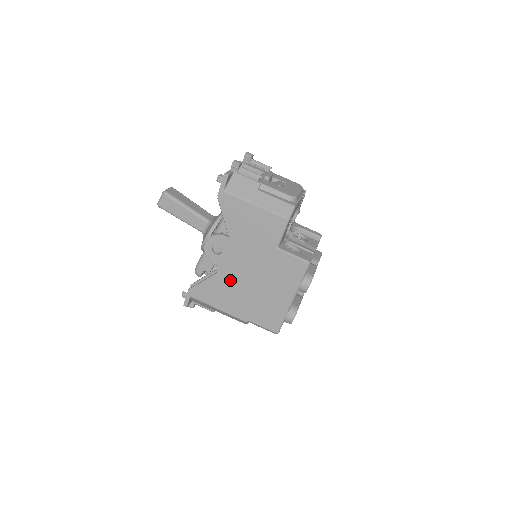
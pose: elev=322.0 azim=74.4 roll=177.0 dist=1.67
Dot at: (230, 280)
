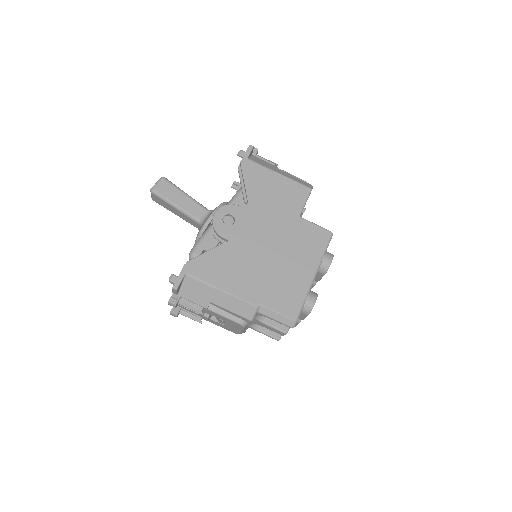
Dot at: (243, 251)
